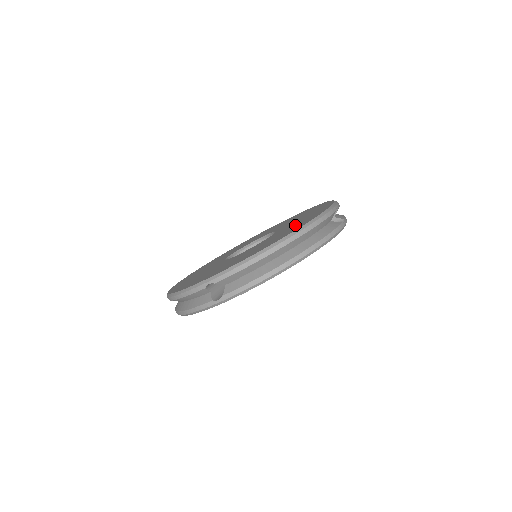
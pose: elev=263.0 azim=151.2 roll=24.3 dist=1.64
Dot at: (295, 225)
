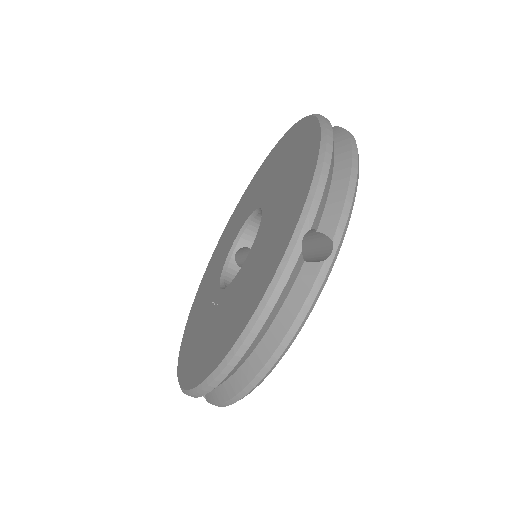
Dot at: (252, 279)
